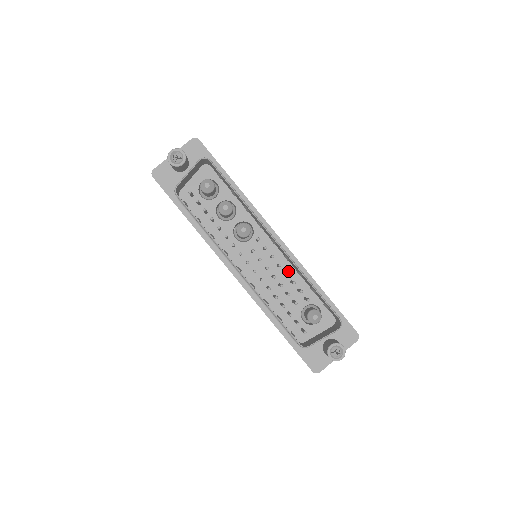
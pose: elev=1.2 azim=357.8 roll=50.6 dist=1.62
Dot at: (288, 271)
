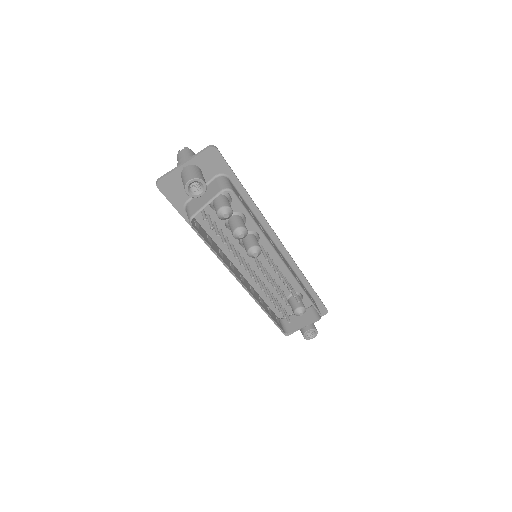
Dot at: (283, 270)
